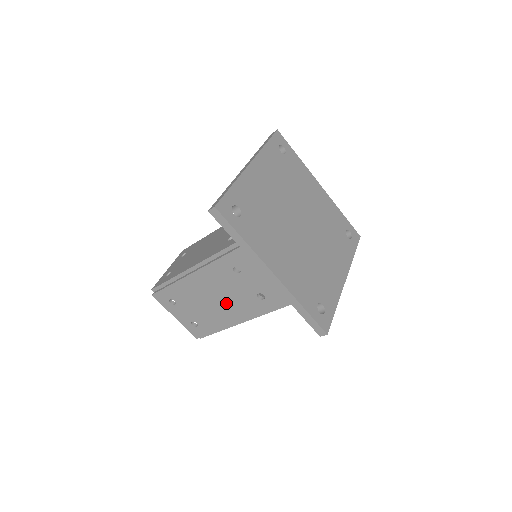
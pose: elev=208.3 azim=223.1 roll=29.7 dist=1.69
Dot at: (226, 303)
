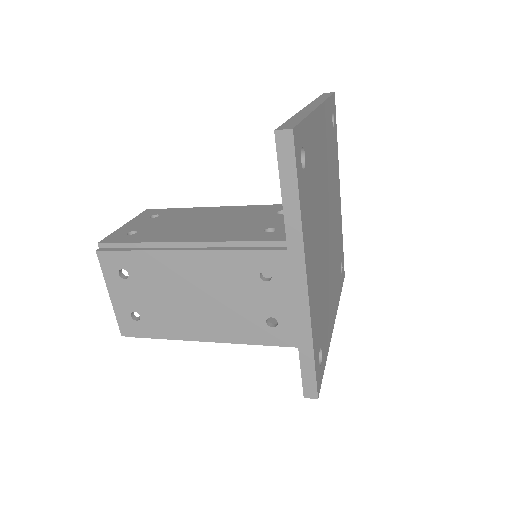
Dot at: occluded
